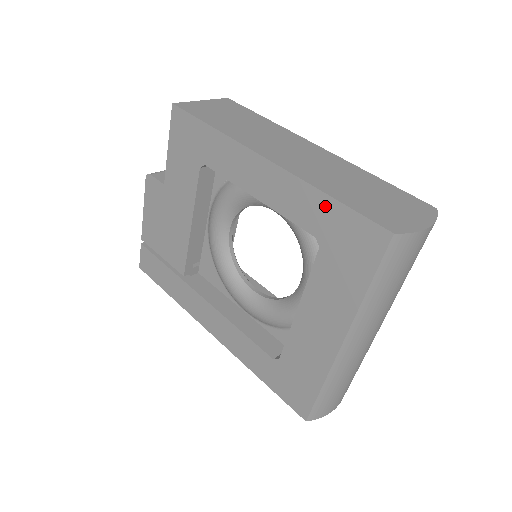
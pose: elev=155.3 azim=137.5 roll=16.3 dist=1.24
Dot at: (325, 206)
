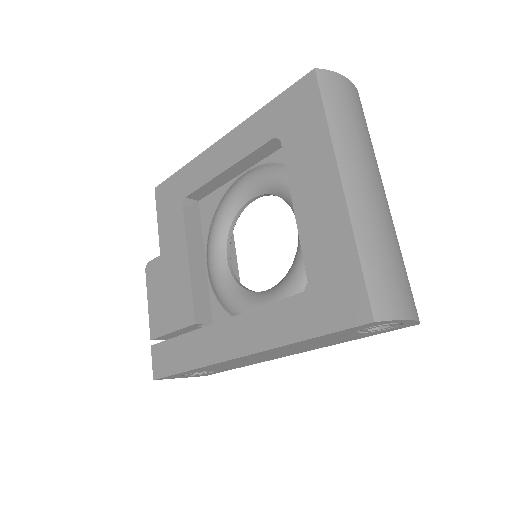
Dot at: (268, 112)
